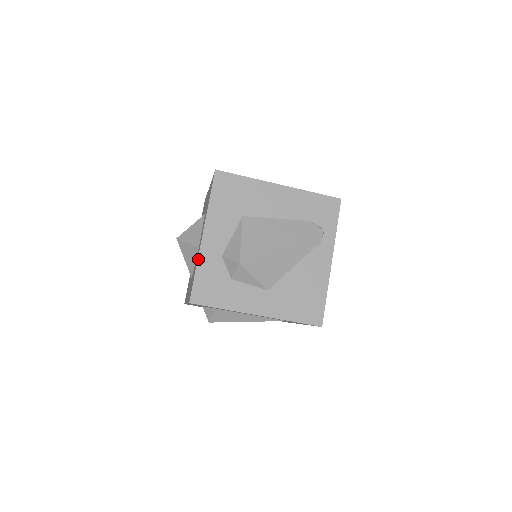
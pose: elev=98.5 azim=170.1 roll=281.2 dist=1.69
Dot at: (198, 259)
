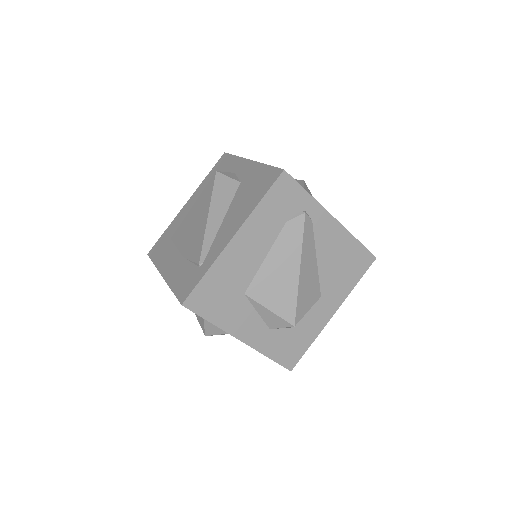
Dot at: occluded
